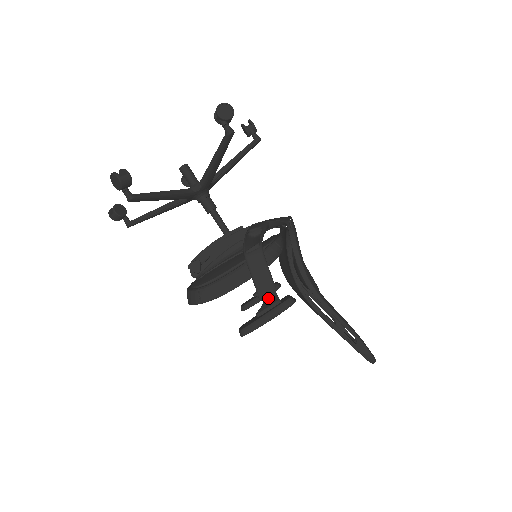
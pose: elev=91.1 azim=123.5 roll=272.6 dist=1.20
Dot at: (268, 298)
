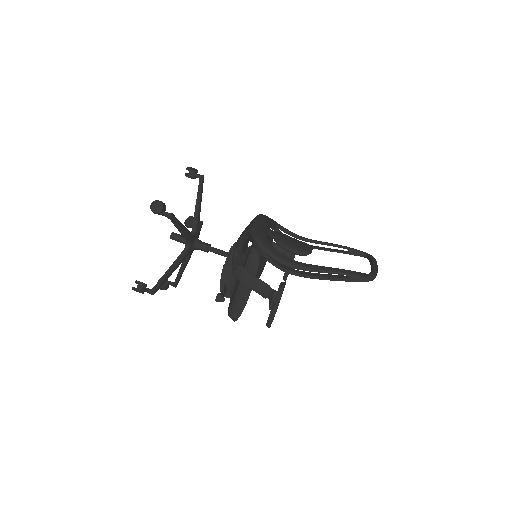
Dot at: (269, 294)
